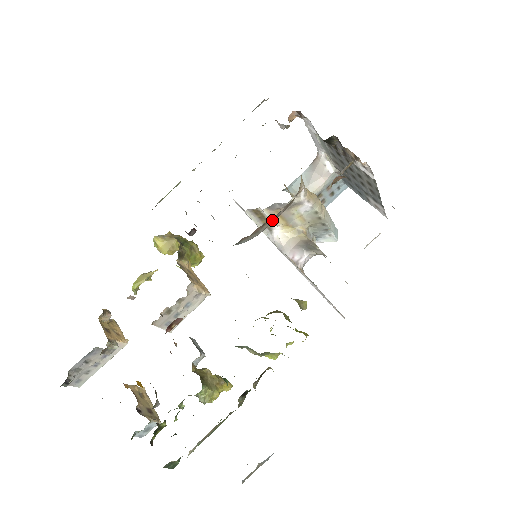
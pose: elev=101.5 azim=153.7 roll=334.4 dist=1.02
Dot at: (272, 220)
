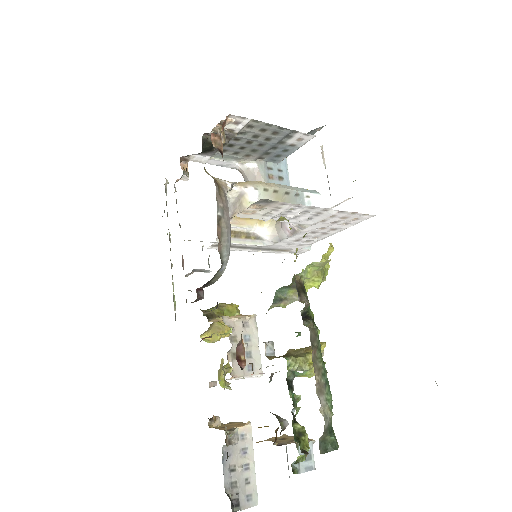
Dot at: (222, 216)
